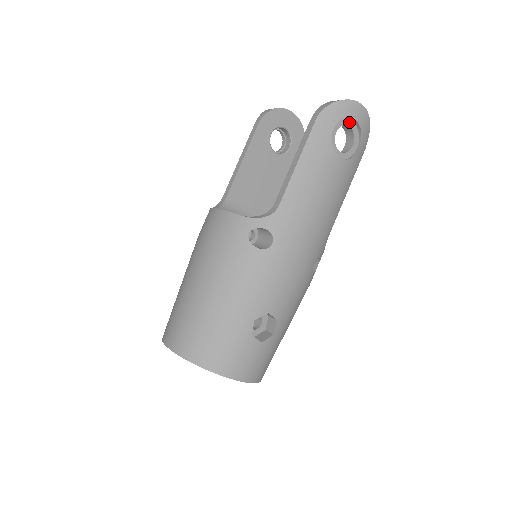
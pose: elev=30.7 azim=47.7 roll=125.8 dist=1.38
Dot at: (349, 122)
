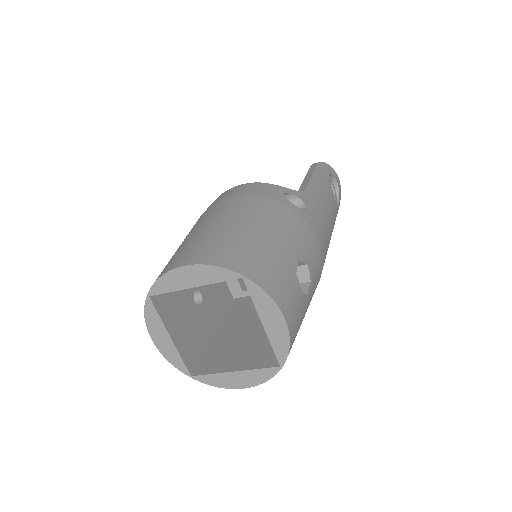
Dot at: (333, 184)
